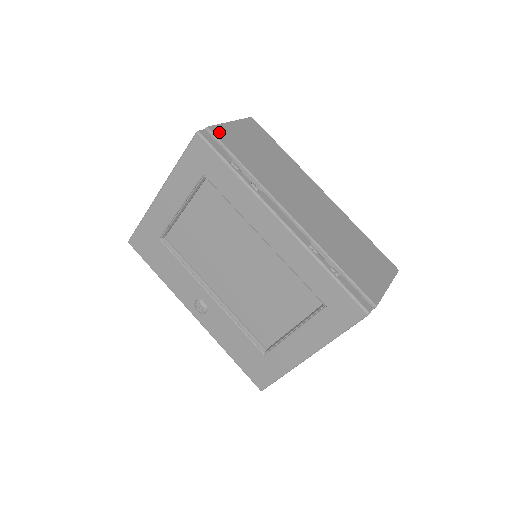
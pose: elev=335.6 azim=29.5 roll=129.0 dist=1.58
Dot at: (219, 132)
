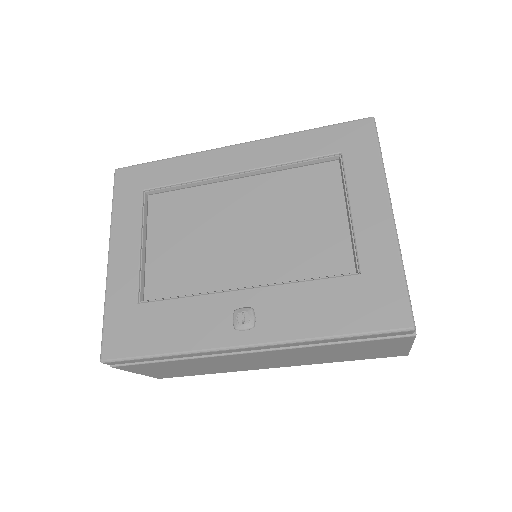
Dot at: occluded
